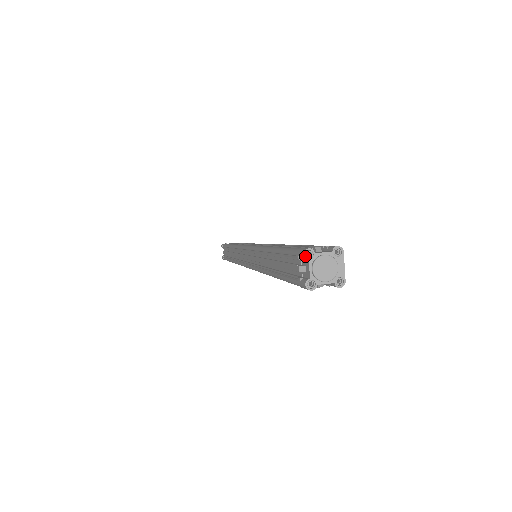
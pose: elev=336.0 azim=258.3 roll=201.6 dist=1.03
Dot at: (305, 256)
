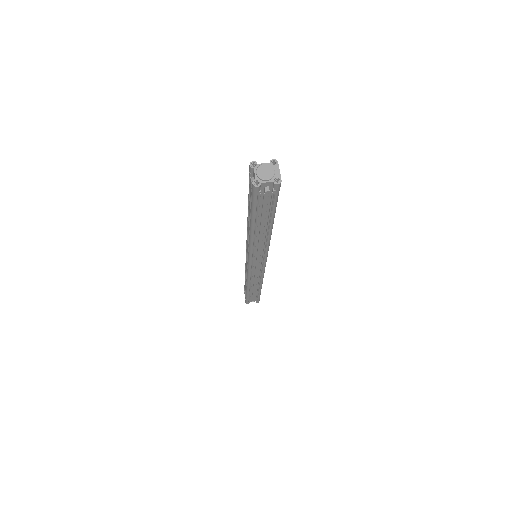
Dot at: (251, 166)
